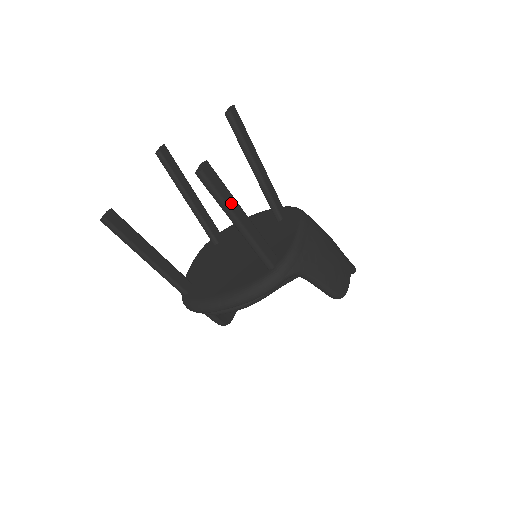
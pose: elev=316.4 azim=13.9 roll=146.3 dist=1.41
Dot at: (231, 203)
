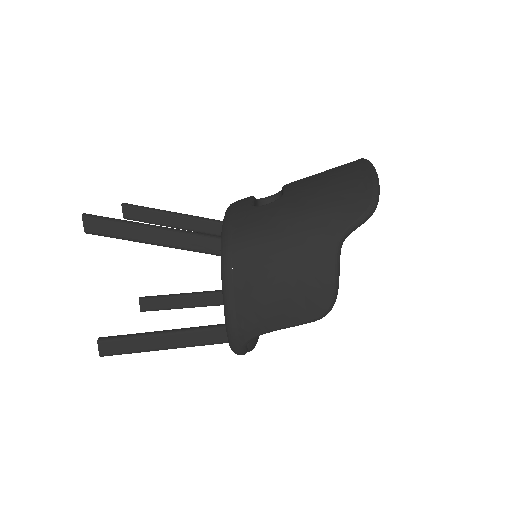
Dot at: (143, 346)
